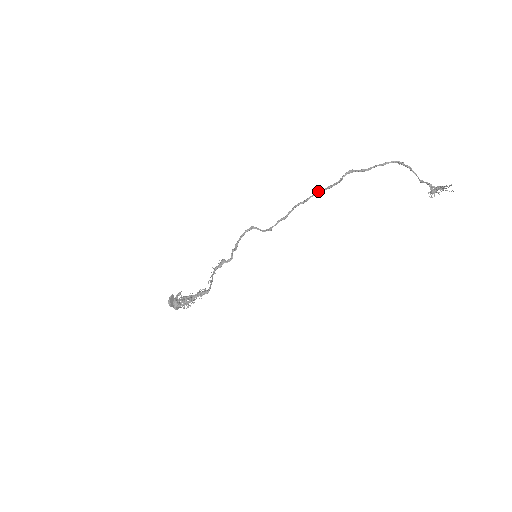
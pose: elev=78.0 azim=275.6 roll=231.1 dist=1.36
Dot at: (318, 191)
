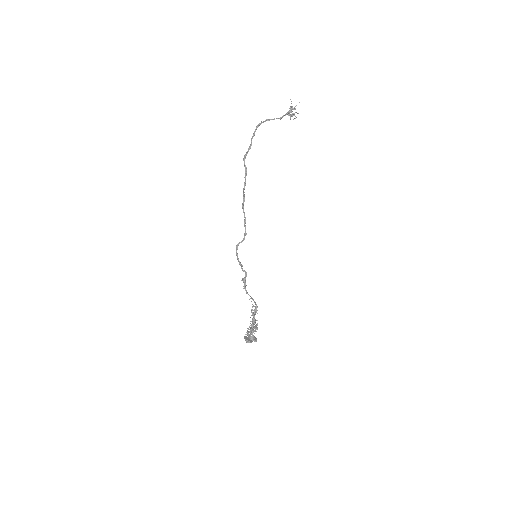
Dot at: occluded
